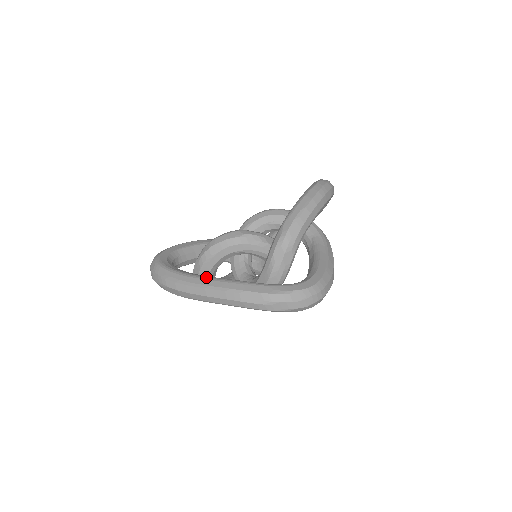
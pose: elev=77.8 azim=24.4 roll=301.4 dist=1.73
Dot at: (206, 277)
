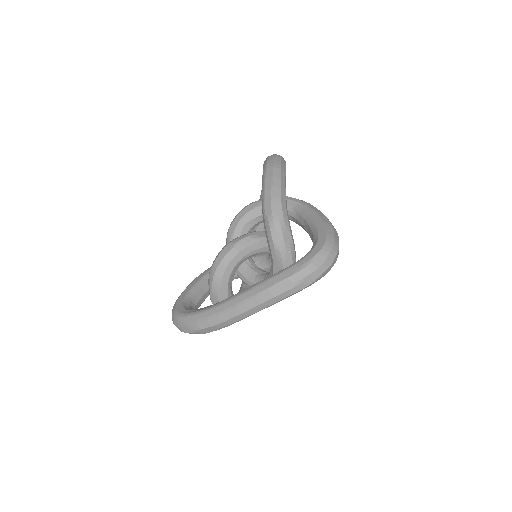
Dot at: (230, 298)
